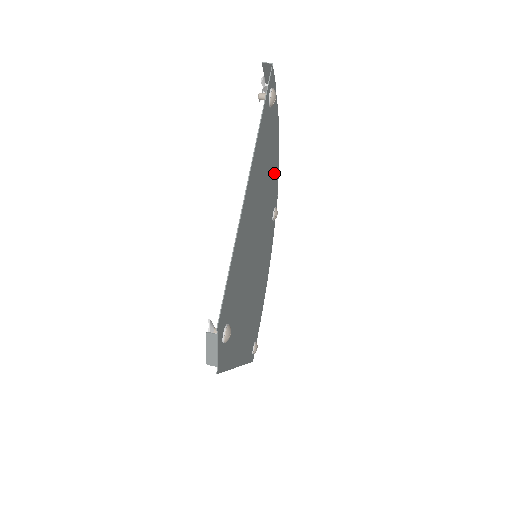
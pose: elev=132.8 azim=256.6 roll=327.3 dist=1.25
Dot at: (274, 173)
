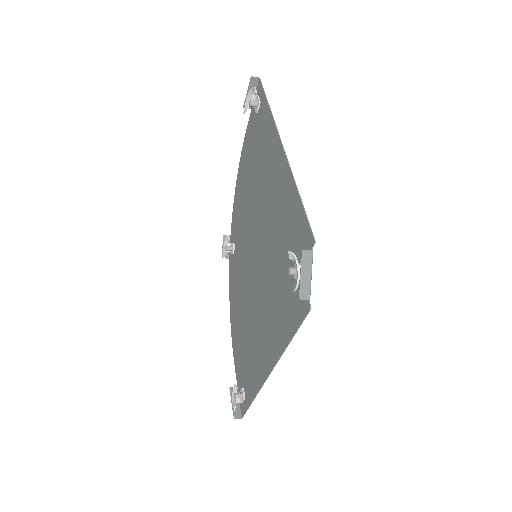
Dot at: (240, 198)
